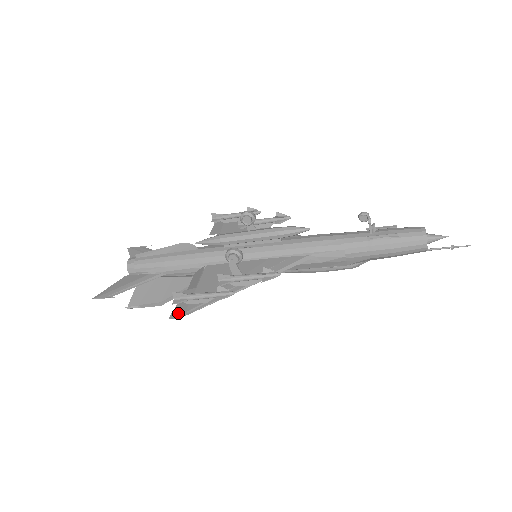
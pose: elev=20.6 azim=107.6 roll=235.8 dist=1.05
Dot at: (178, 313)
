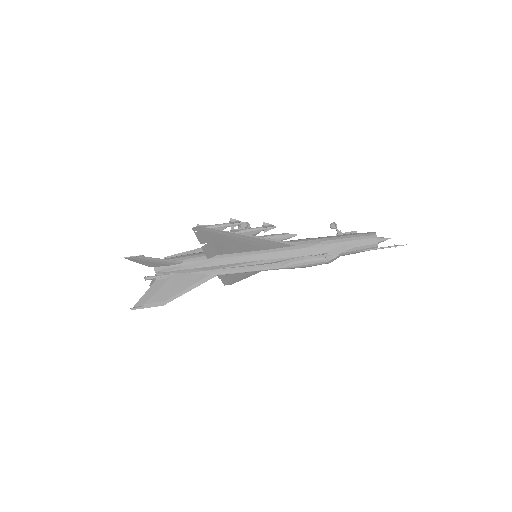
Dot at: (199, 229)
